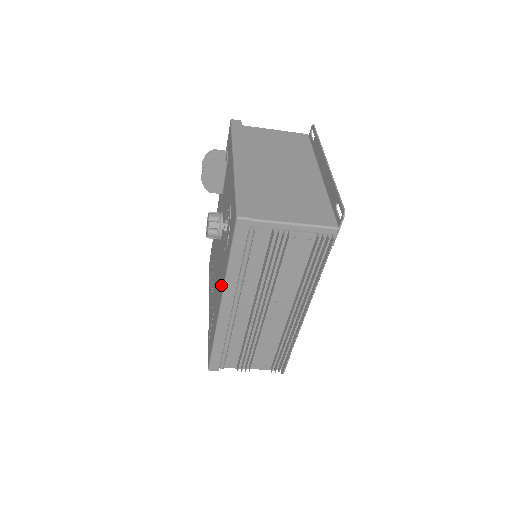
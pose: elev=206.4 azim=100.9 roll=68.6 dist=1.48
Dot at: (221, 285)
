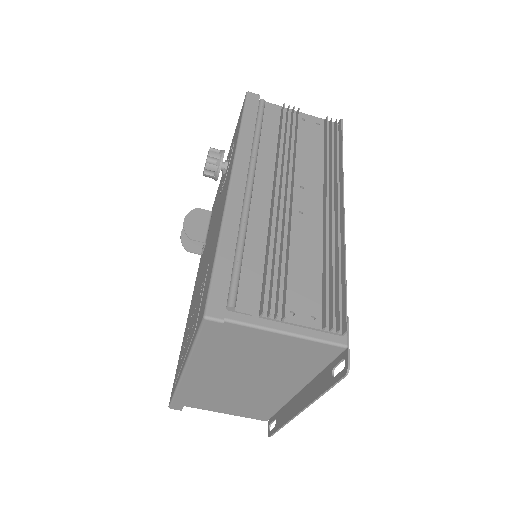
Dot at: (227, 180)
